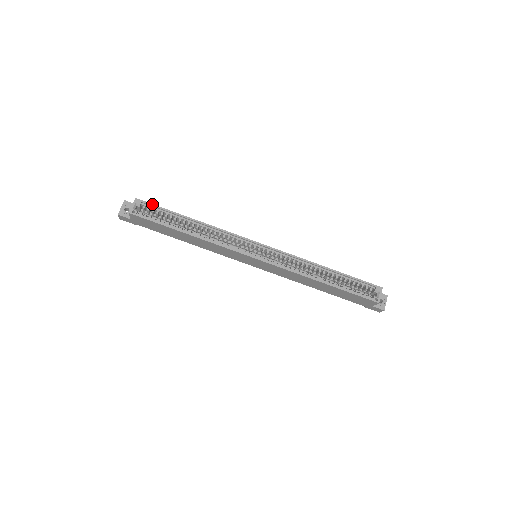
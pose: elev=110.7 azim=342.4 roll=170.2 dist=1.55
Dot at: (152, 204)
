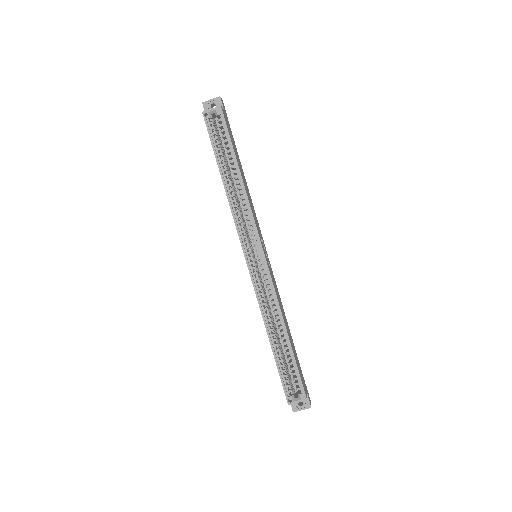
Dot at: (226, 125)
